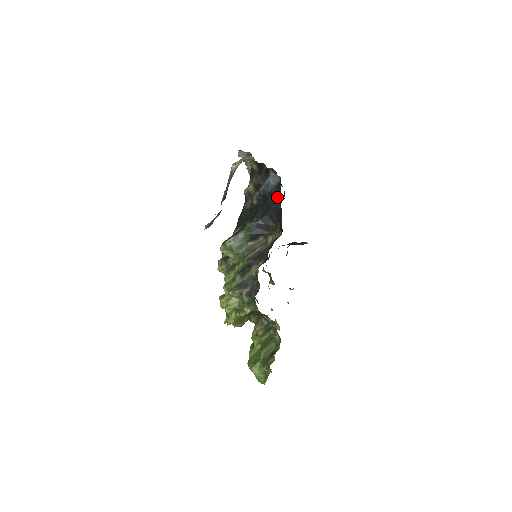
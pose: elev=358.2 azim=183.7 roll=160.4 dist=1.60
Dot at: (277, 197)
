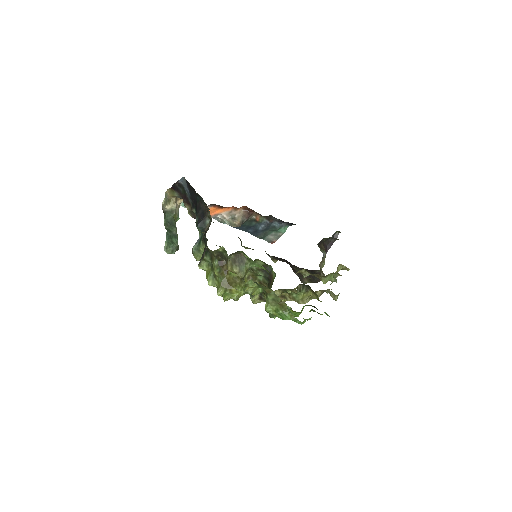
Dot at: (190, 187)
